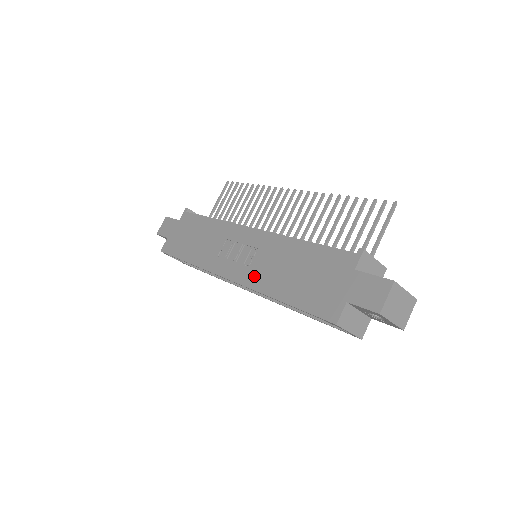
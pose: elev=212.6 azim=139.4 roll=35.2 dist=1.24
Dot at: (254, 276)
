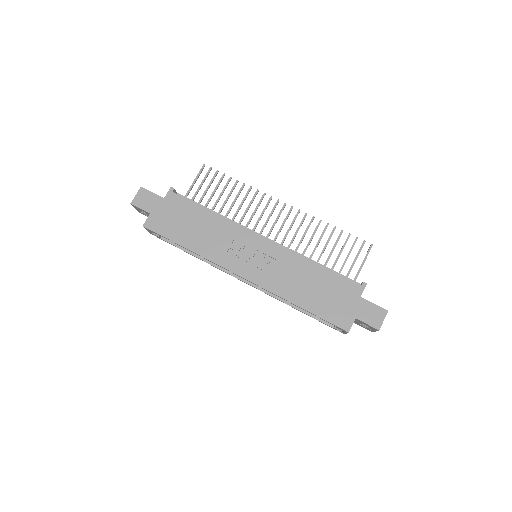
Dot at: (272, 282)
